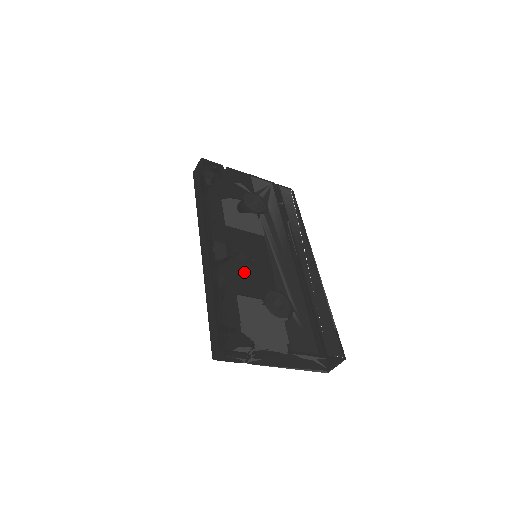
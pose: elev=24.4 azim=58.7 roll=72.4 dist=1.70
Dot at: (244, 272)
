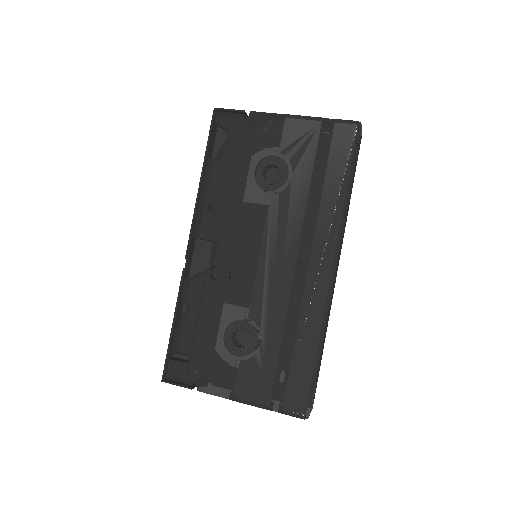
Dot at: (213, 294)
